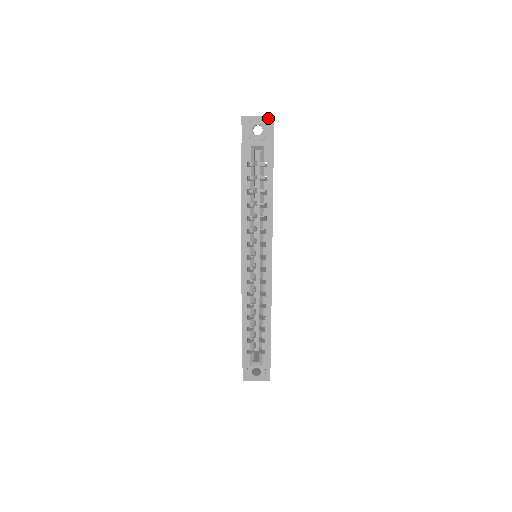
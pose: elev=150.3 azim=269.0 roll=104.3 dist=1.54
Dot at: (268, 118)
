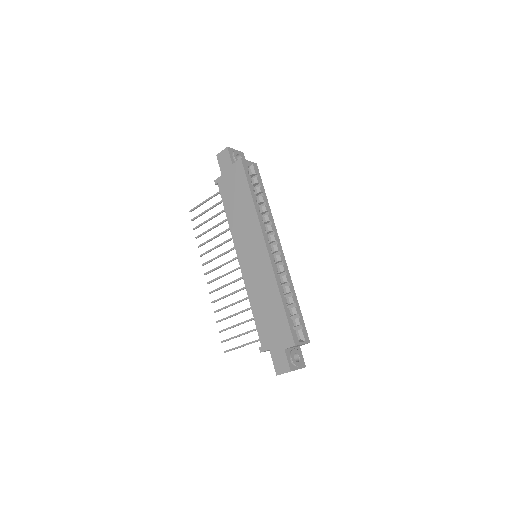
Dot at: (241, 152)
